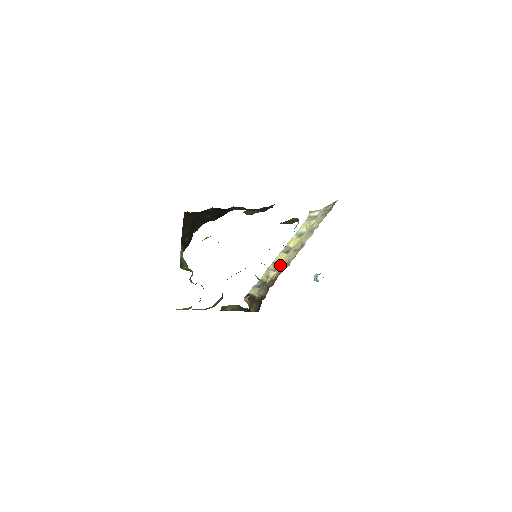
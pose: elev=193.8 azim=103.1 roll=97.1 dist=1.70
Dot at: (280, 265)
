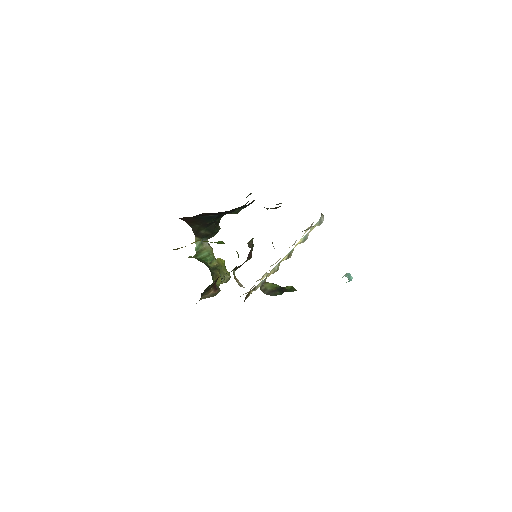
Dot at: occluded
